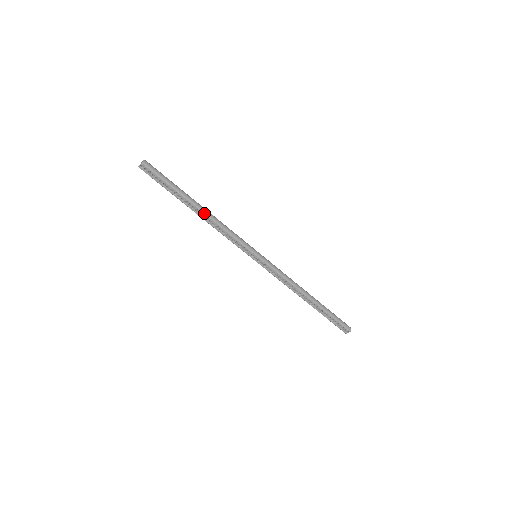
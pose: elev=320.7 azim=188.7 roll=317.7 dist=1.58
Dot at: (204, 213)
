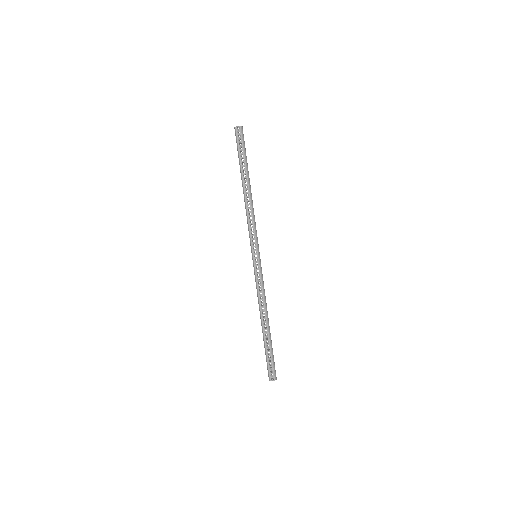
Dot at: (250, 193)
